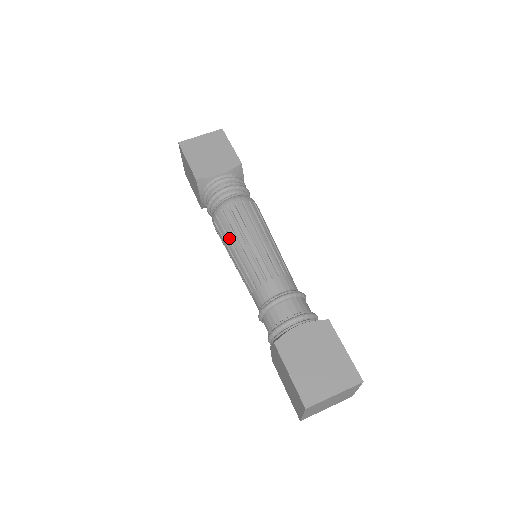
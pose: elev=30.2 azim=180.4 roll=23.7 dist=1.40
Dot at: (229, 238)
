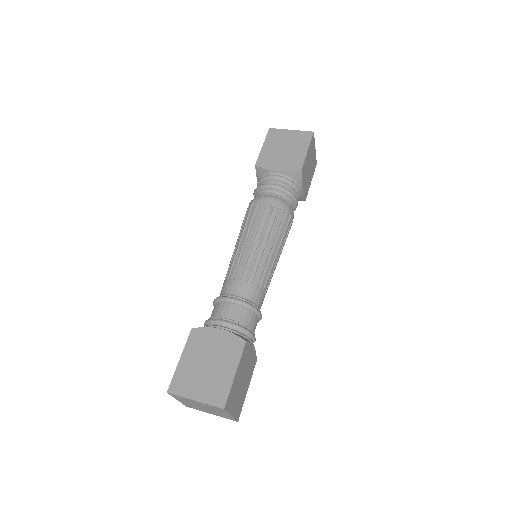
Dot at: (242, 228)
